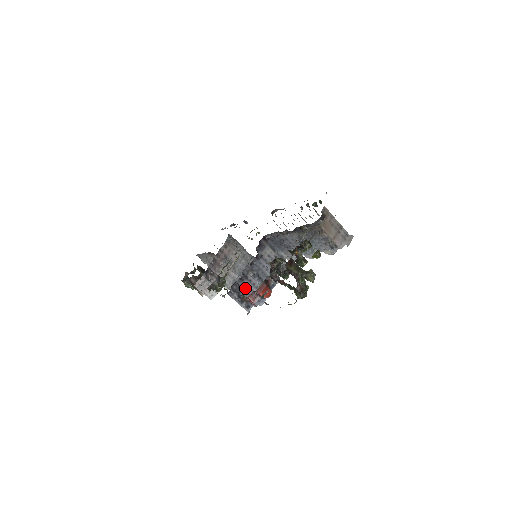
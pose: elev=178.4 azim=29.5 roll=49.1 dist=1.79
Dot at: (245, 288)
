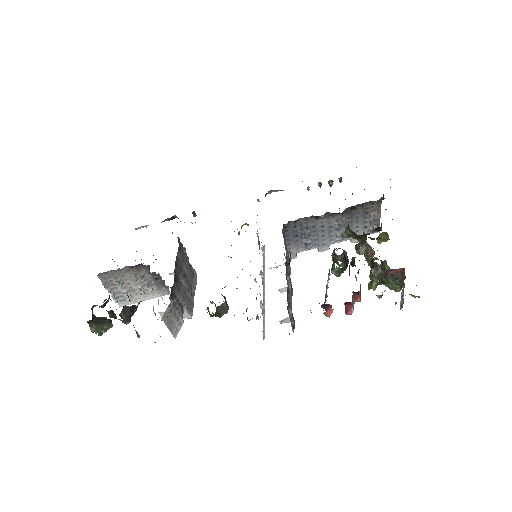
Dot at: (288, 298)
